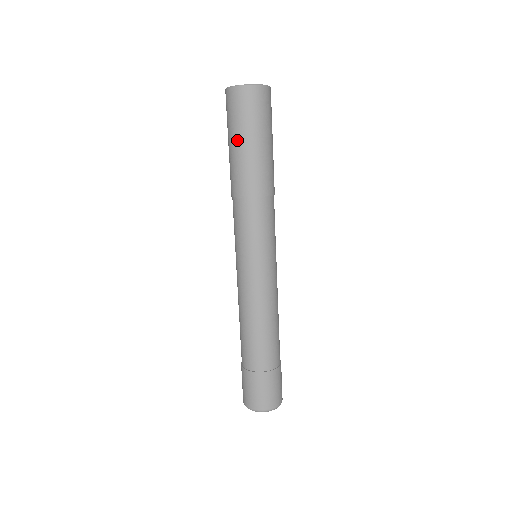
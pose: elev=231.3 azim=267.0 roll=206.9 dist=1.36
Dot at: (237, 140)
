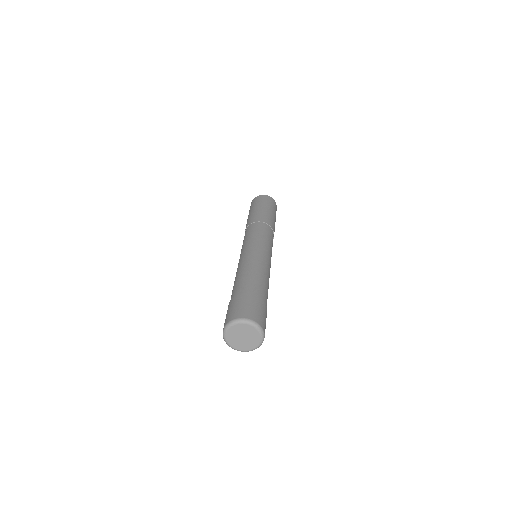
Dot at: (255, 208)
